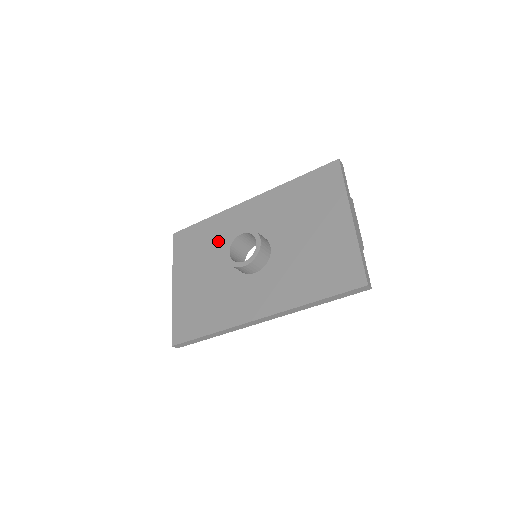
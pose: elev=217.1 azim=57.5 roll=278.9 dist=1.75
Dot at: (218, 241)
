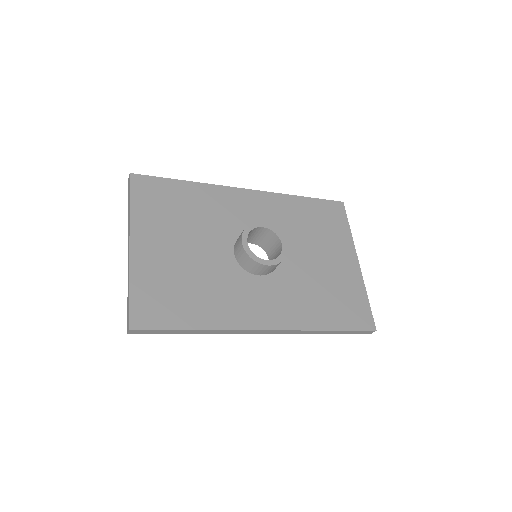
Dot at: (207, 217)
